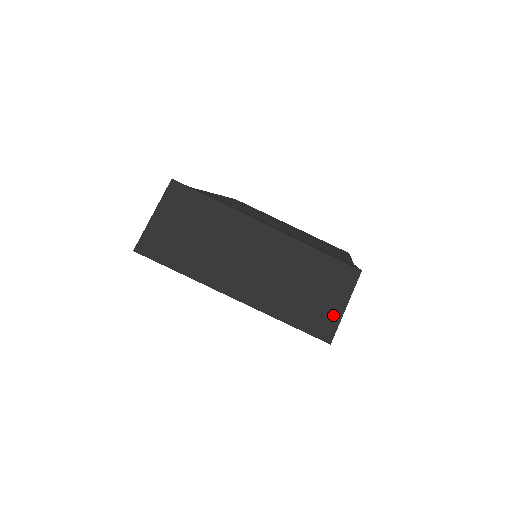
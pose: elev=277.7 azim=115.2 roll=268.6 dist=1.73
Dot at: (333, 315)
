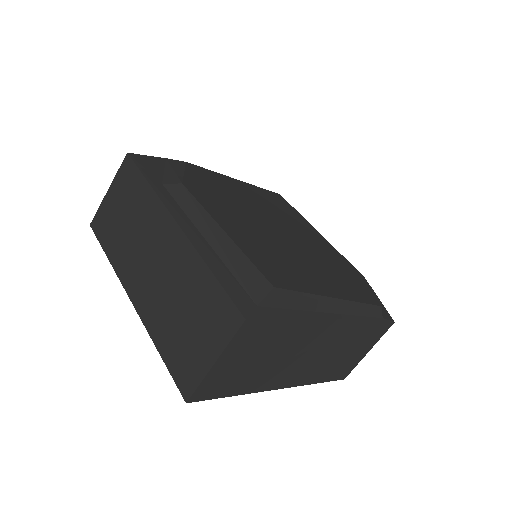
Dot at: (199, 366)
